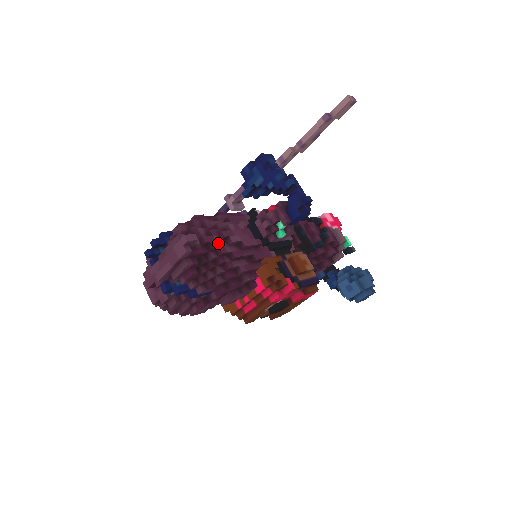
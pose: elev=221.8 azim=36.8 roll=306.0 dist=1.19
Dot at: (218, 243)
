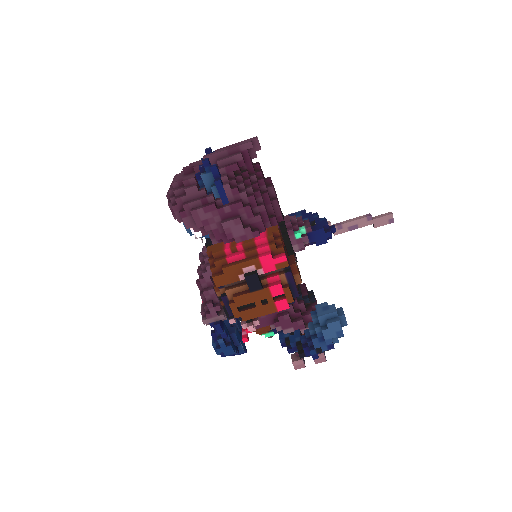
Dot at: (263, 177)
